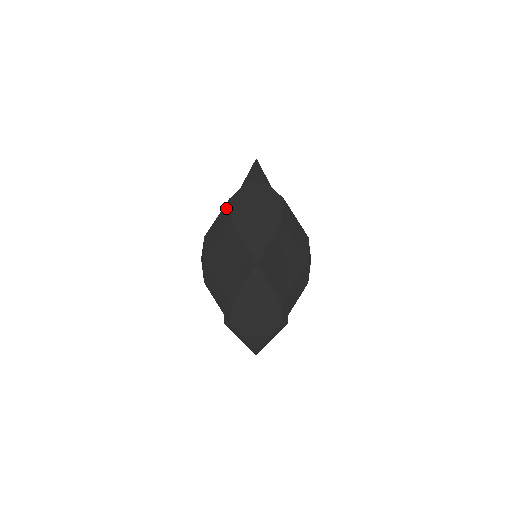
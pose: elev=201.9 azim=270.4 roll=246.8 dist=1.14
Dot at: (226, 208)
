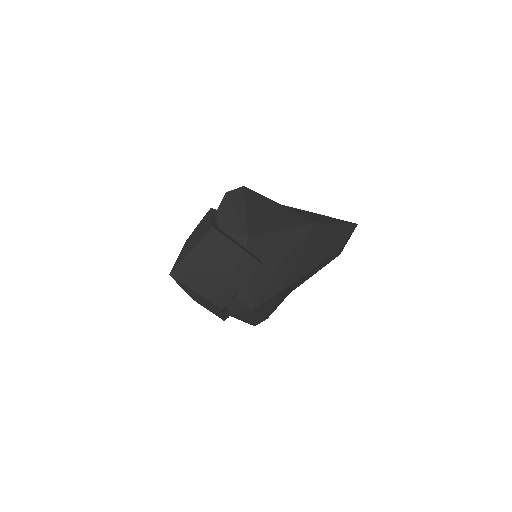
Dot at: occluded
